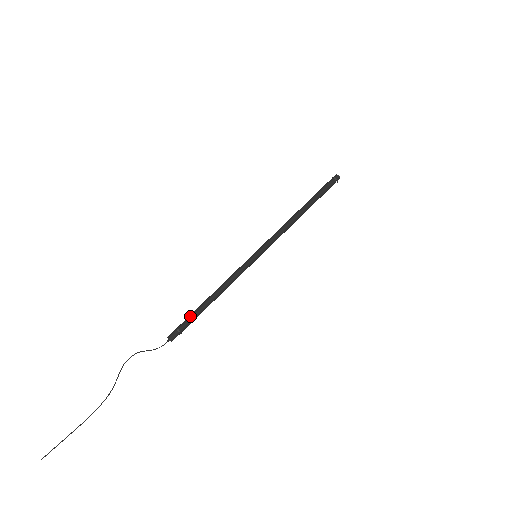
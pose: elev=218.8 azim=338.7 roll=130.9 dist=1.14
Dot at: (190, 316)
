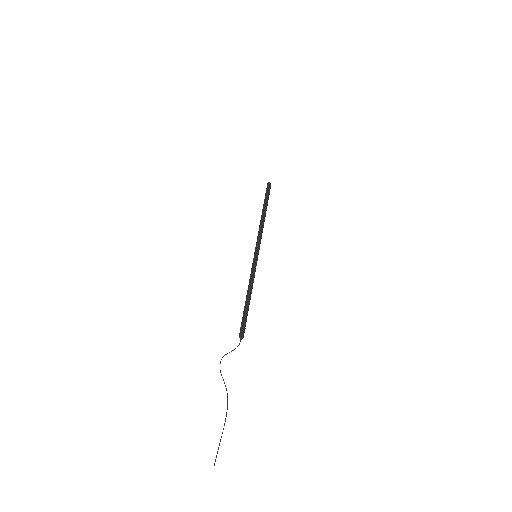
Dot at: occluded
